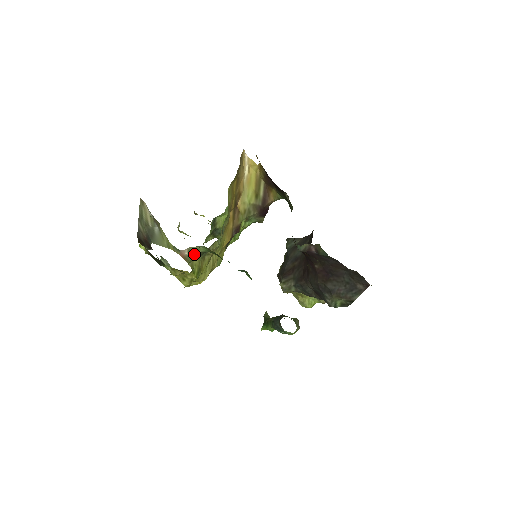
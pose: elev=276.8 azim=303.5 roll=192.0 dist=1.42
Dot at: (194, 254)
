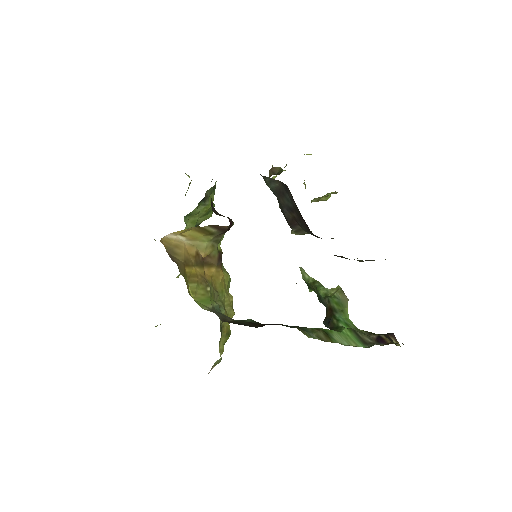
Dot at: (219, 361)
